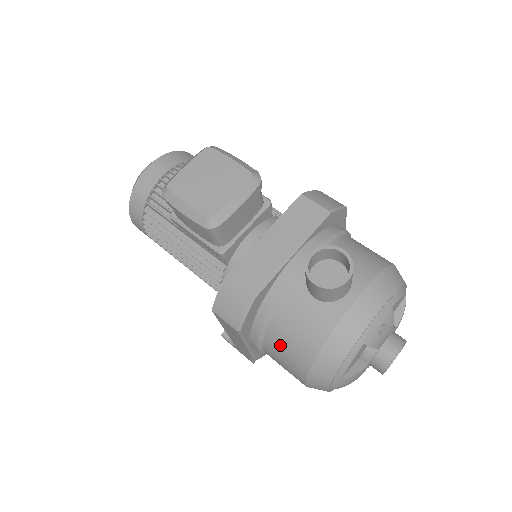
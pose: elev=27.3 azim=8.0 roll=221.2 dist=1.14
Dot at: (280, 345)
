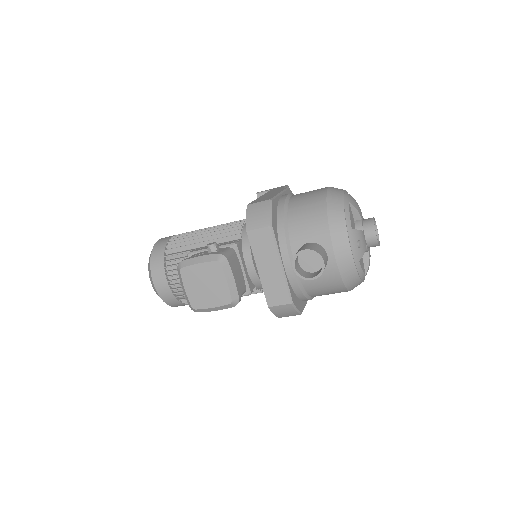
Dot at: occluded
